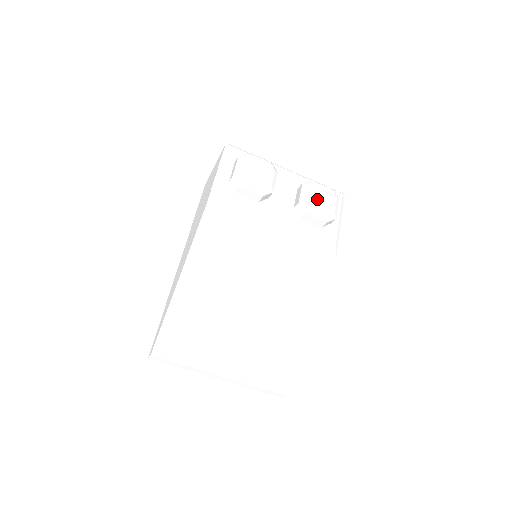
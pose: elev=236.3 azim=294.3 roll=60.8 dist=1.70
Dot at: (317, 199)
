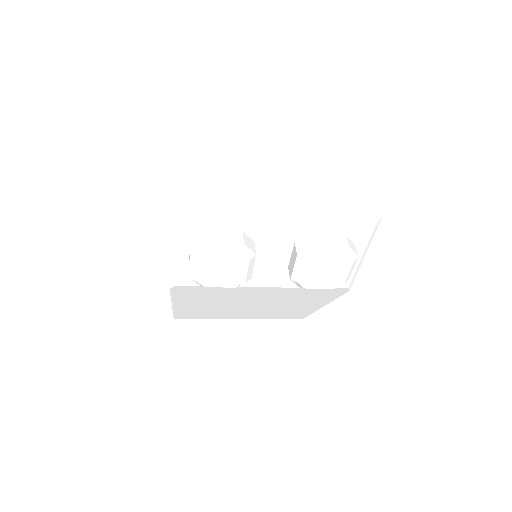
Dot at: (318, 276)
